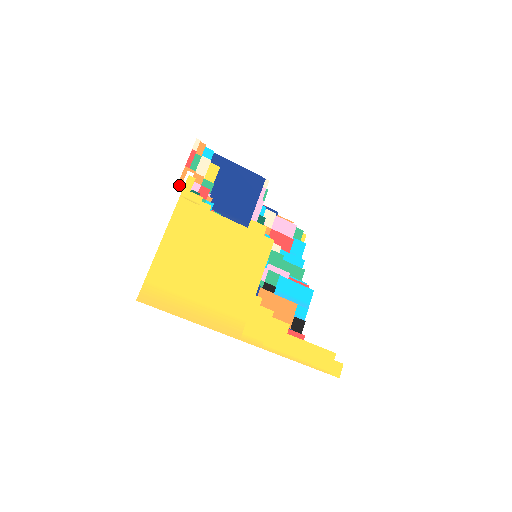
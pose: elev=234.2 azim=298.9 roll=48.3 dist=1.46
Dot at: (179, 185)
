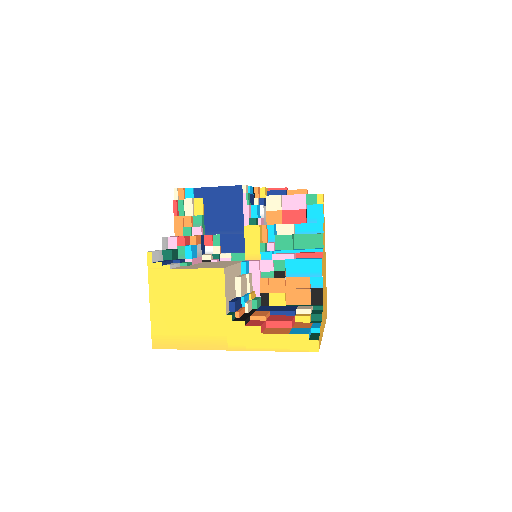
Dot at: (176, 233)
